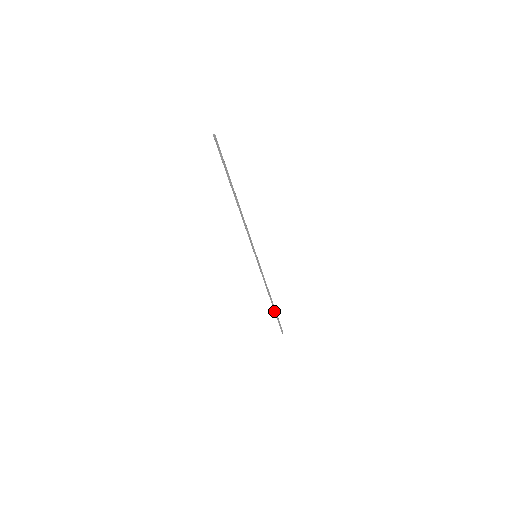
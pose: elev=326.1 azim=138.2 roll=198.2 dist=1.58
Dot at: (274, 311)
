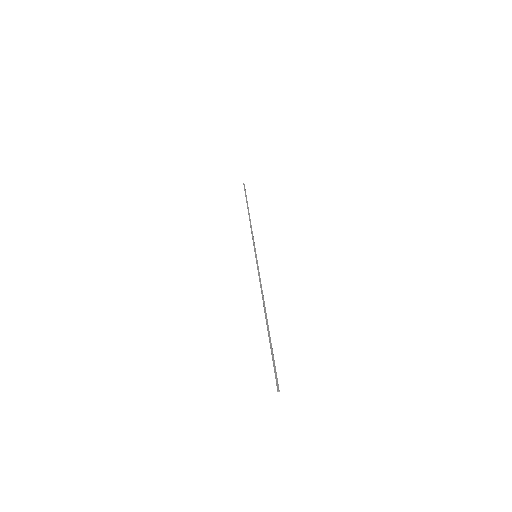
Dot at: occluded
